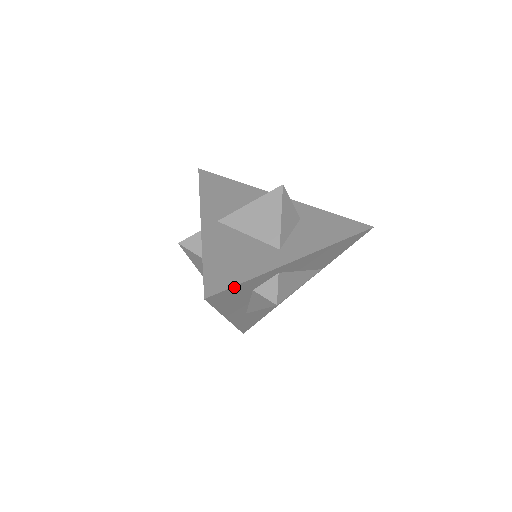
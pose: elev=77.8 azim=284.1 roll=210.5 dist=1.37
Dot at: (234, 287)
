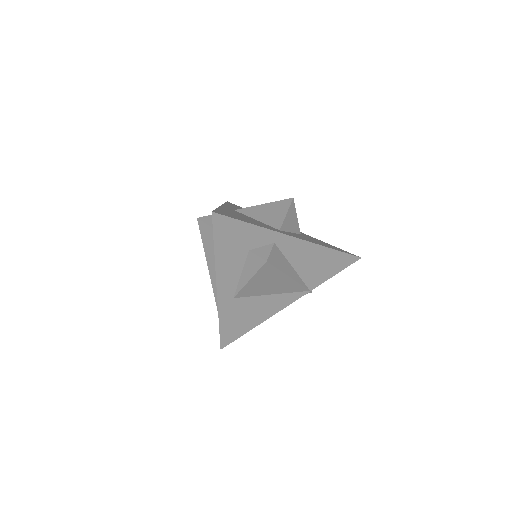
Dot at: (237, 222)
